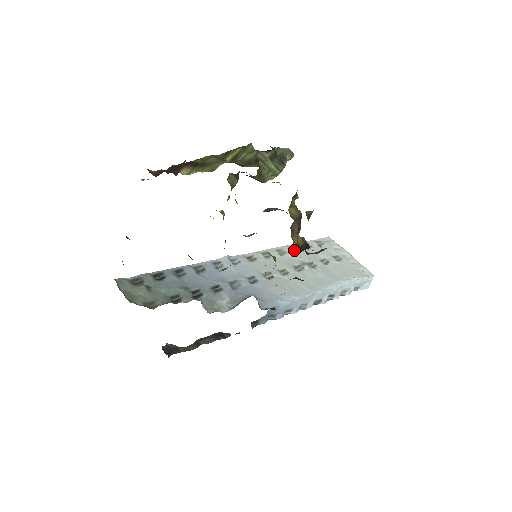
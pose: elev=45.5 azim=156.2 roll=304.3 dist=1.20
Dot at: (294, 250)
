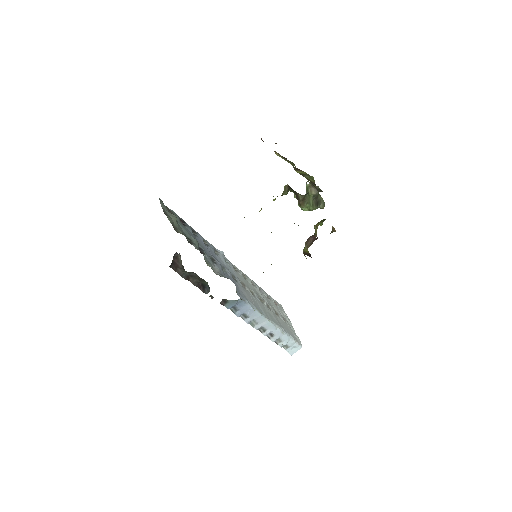
Dot at: (304, 251)
